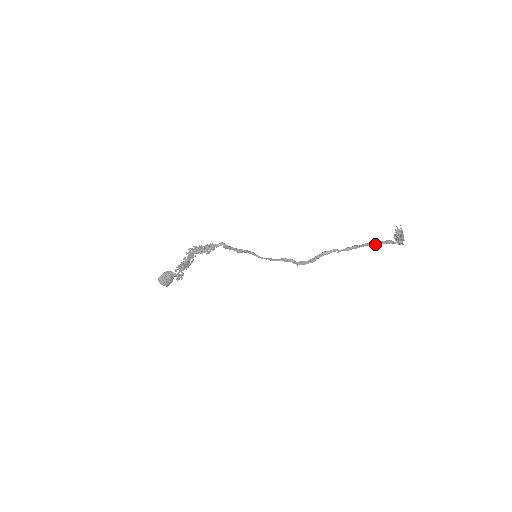
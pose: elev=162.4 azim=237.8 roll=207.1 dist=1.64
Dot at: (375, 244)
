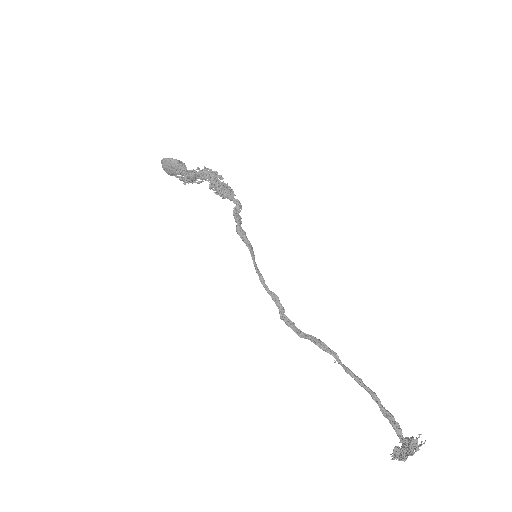
Dot at: (381, 407)
